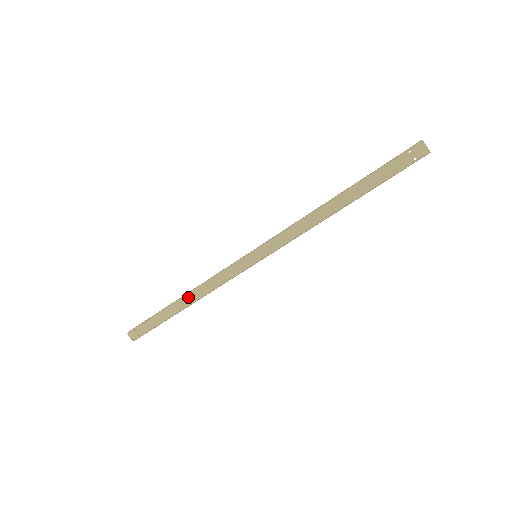
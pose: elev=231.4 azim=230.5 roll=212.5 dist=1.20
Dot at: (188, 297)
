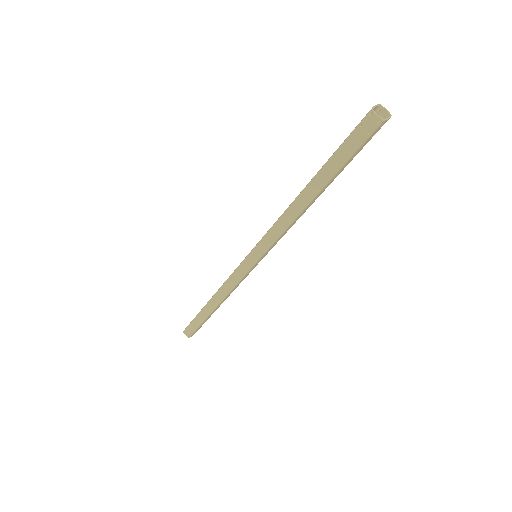
Dot at: (214, 300)
